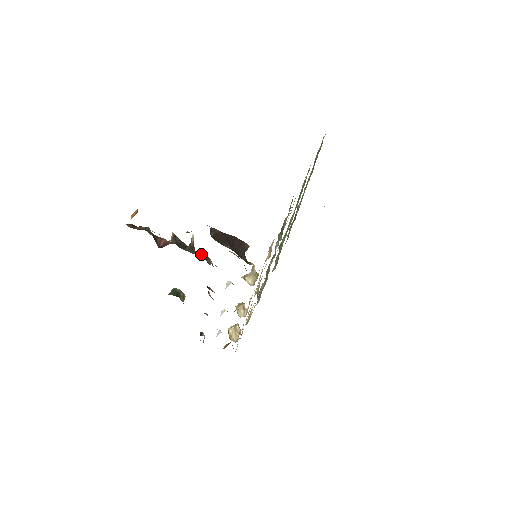
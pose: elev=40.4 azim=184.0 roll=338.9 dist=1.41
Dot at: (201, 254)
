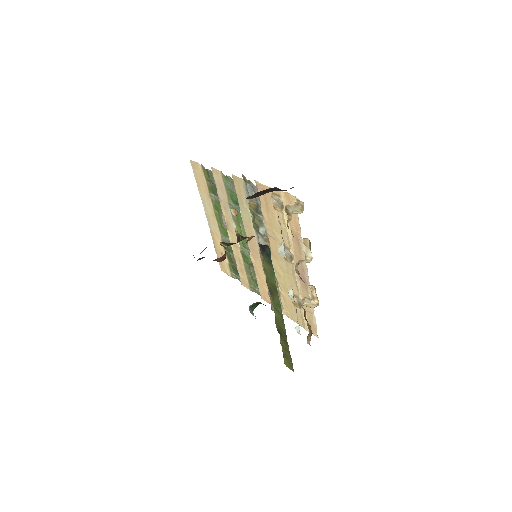
Dot at: (250, 239)
